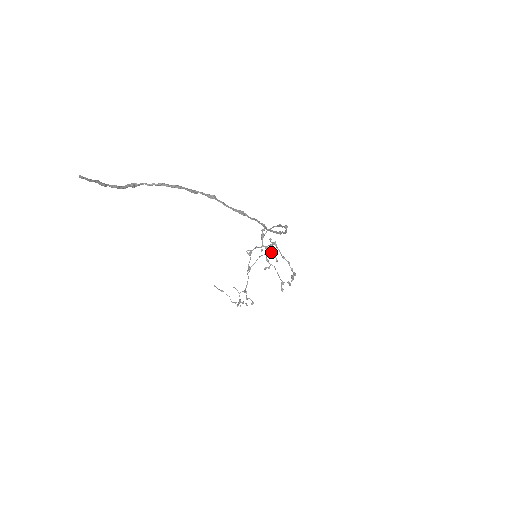
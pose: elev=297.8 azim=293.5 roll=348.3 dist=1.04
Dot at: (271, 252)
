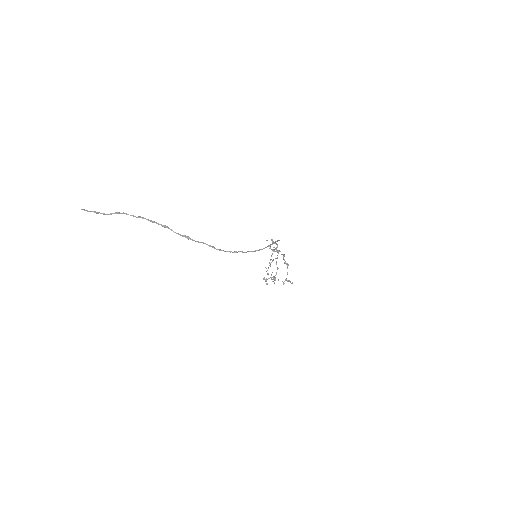
Dot at: (283, 255)
